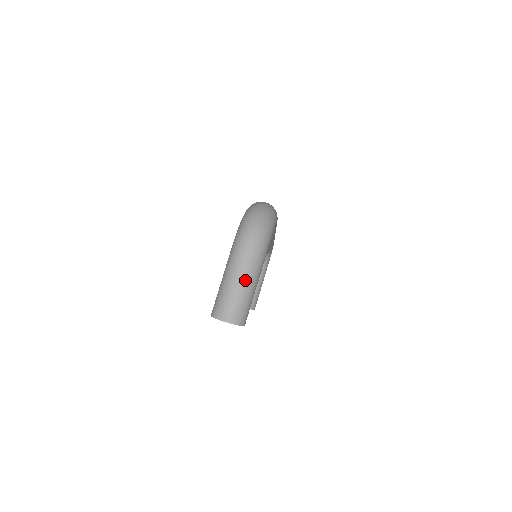
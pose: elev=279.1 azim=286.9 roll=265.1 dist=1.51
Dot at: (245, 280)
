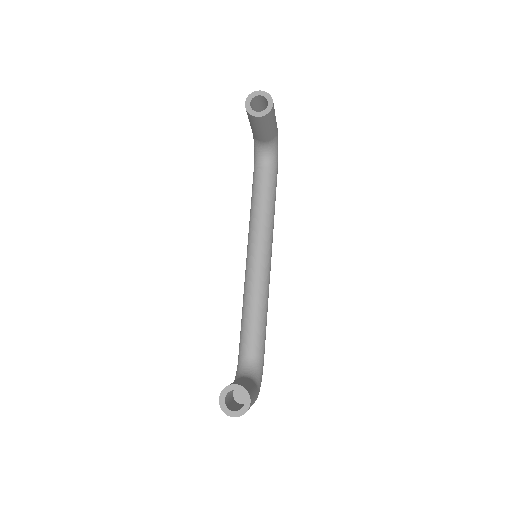
Dot at: occluded
